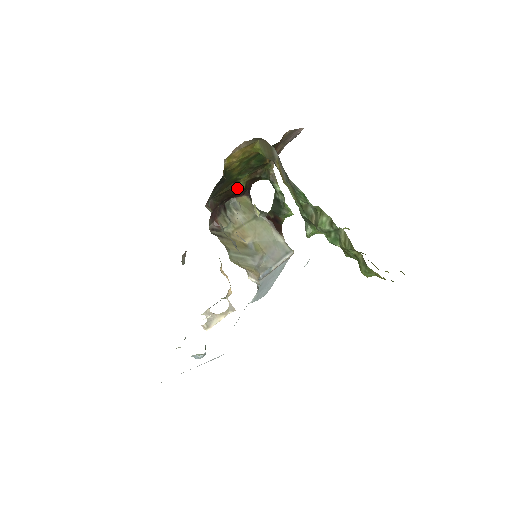
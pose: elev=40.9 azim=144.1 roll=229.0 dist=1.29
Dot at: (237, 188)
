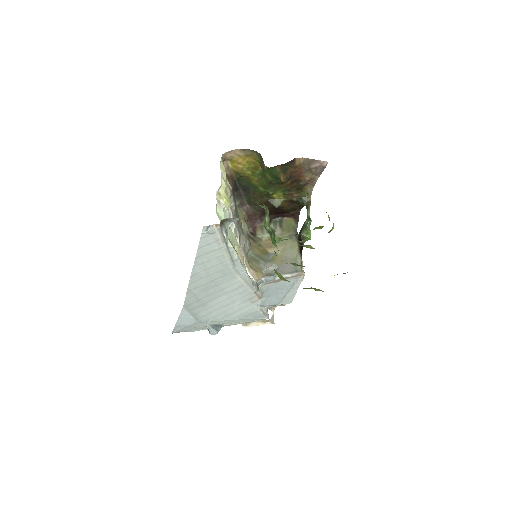
Dot at: (272, 203)
